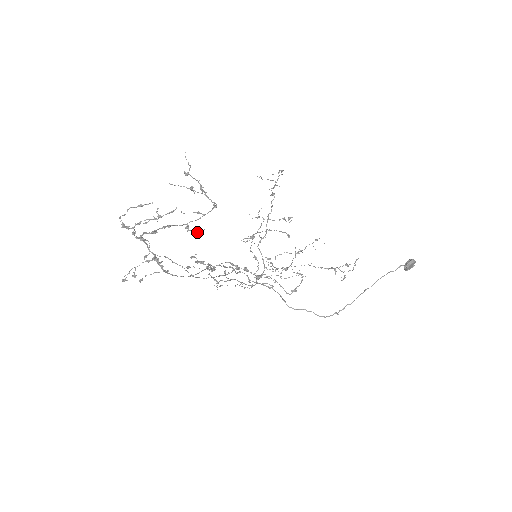
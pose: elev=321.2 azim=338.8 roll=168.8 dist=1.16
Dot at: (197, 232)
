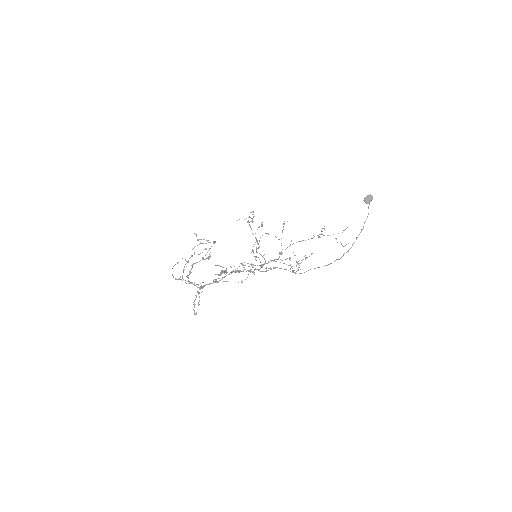
Dot at: (208, 257)
